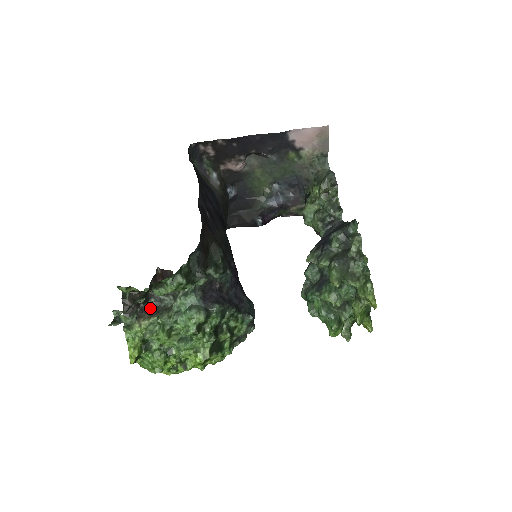
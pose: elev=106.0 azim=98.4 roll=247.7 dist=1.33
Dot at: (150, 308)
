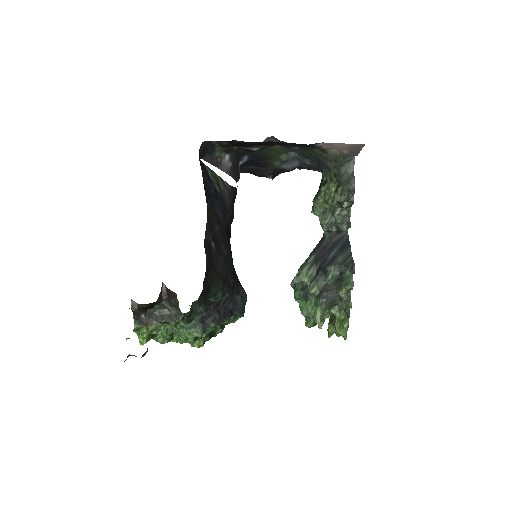
Dot at: (156, 311)
